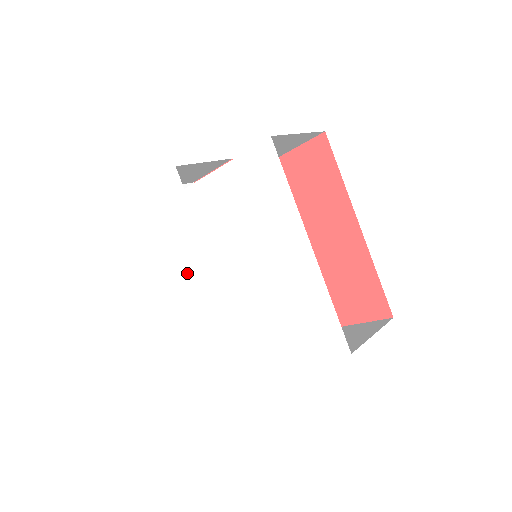
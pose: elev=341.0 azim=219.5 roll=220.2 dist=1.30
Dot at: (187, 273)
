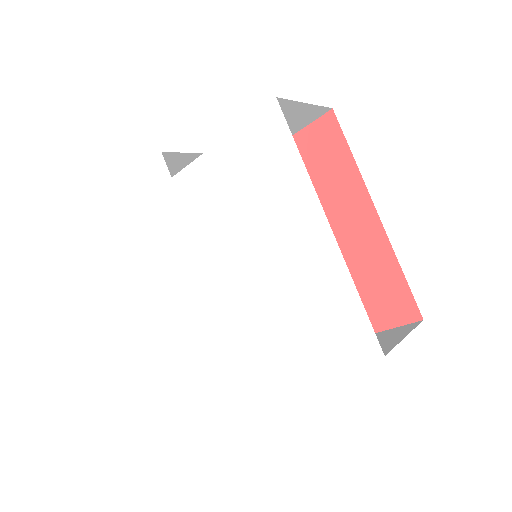
Dot at: (174, 279)
